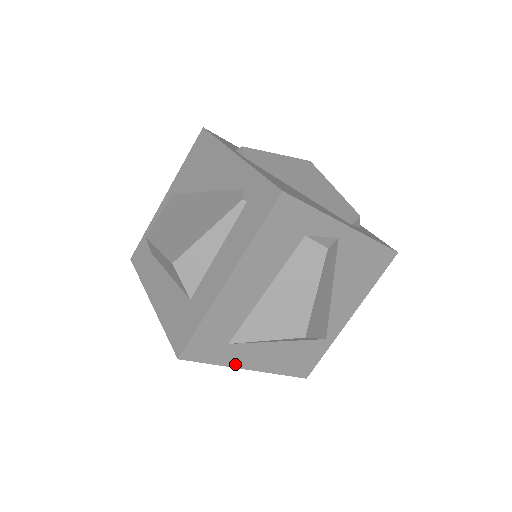
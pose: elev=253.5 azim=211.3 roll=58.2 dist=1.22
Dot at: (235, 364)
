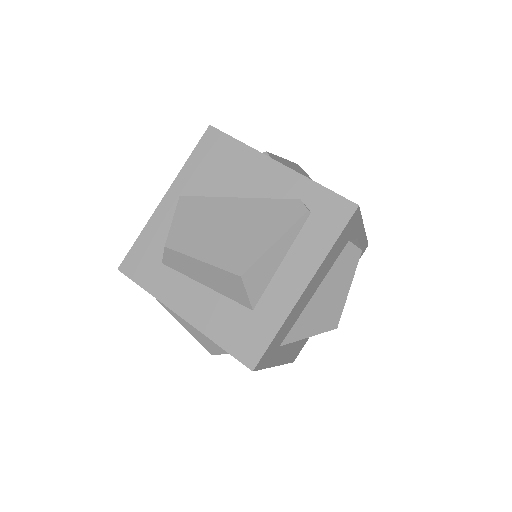
Dot at: (273, 364)
